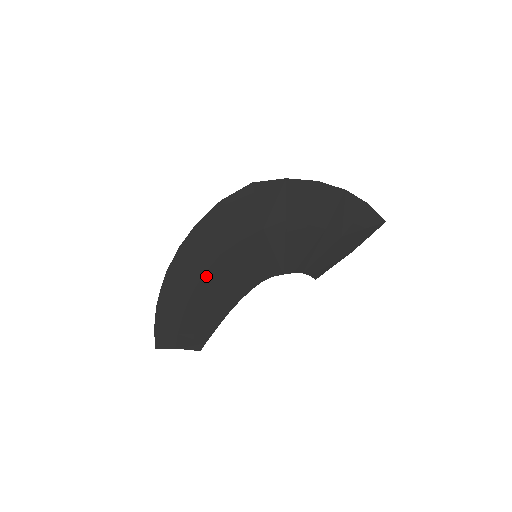
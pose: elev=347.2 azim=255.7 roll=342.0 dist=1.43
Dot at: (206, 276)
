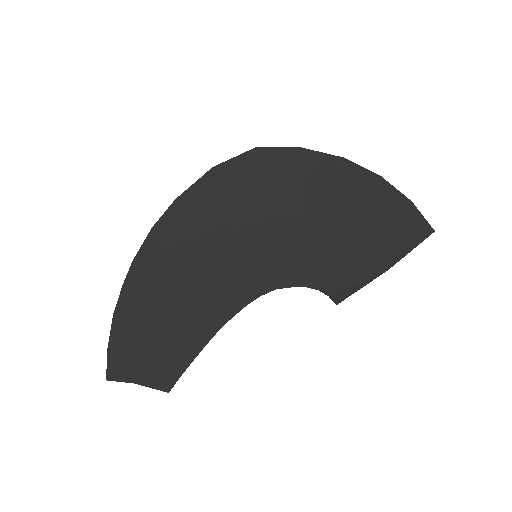
Dot at: (185, 275)
